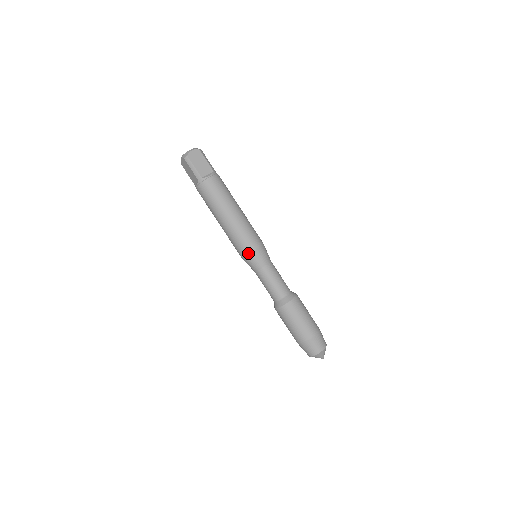
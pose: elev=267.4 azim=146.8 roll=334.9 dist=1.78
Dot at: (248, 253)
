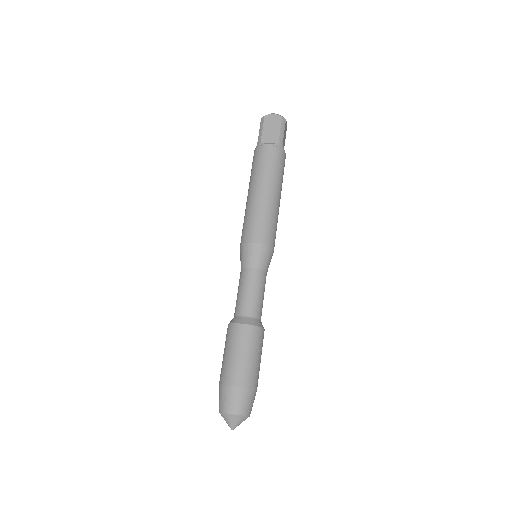
Dot at: (268, 244)
